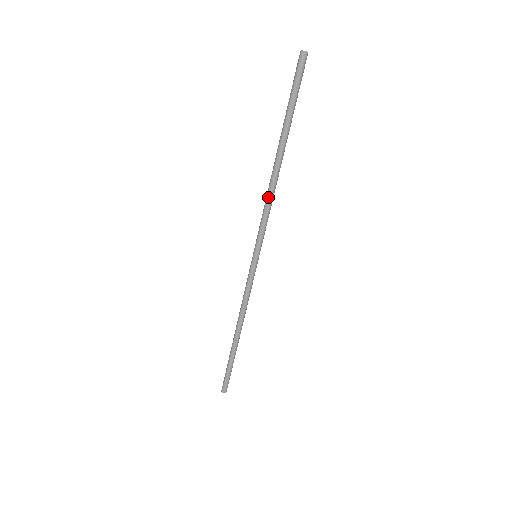
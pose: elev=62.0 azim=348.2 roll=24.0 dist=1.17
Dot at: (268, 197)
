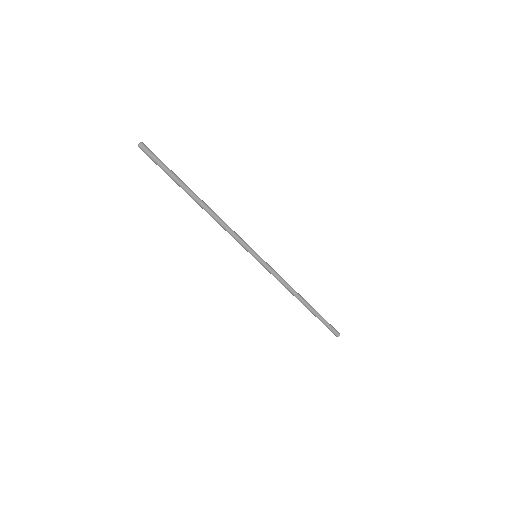
Dot at: (221, 225)
